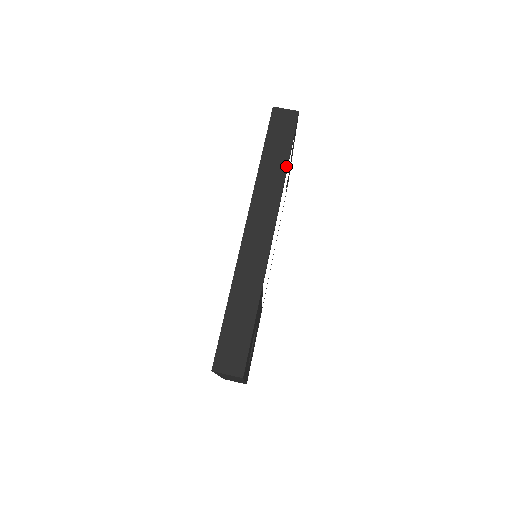
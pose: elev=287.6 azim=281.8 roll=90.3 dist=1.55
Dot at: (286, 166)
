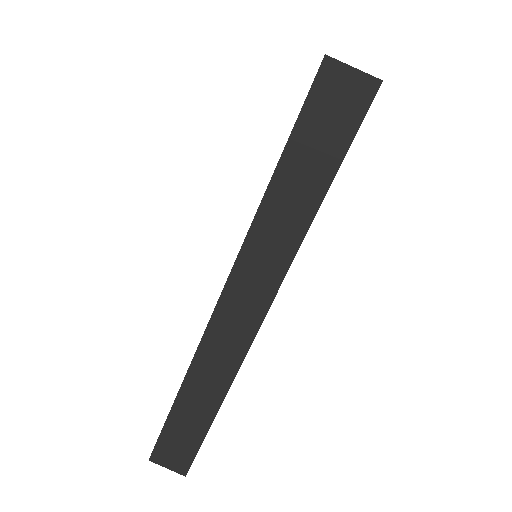
Dot at: (315, 211)
